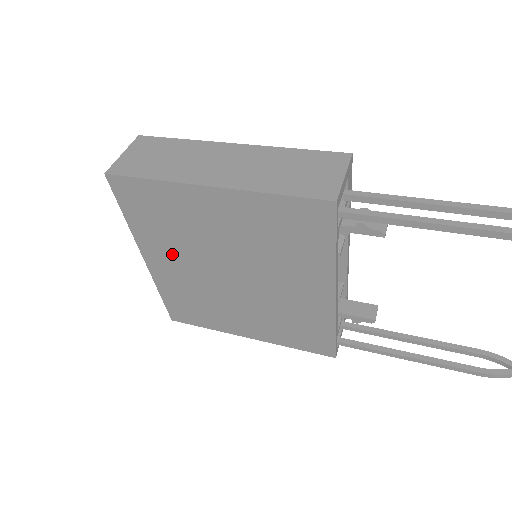
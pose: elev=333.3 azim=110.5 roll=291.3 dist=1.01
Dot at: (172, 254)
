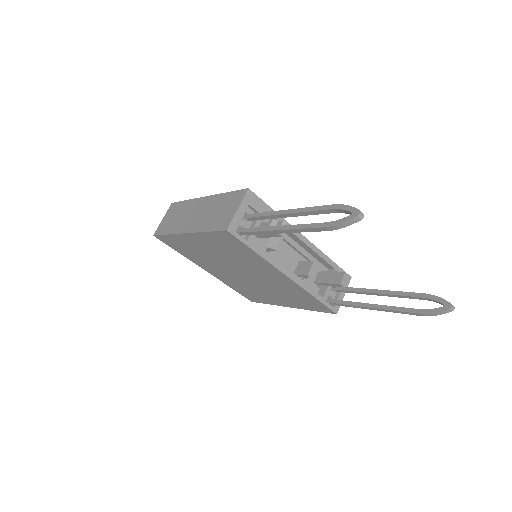
Dot at: (211, 267)
